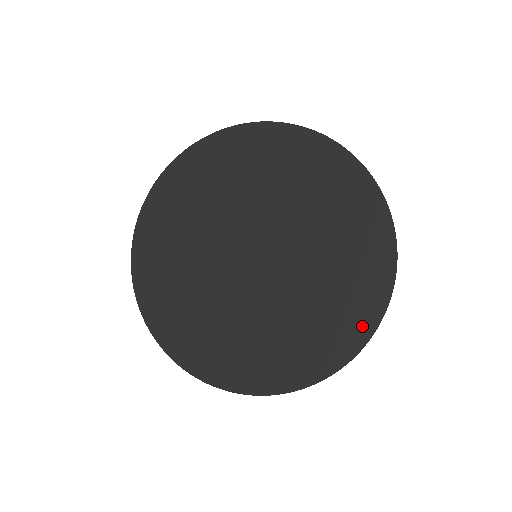
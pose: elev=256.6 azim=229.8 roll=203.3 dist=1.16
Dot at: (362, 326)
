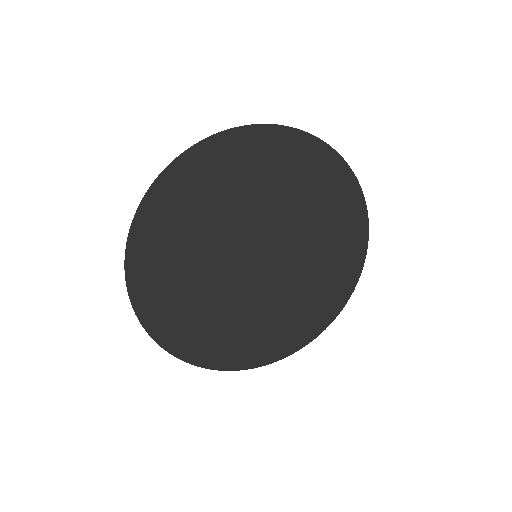
Dot at: (359, 242)
